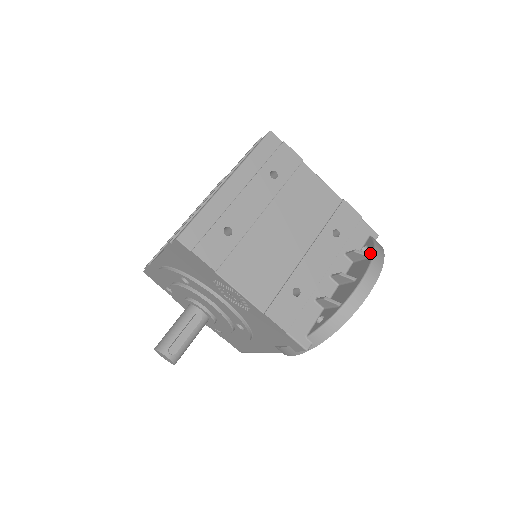
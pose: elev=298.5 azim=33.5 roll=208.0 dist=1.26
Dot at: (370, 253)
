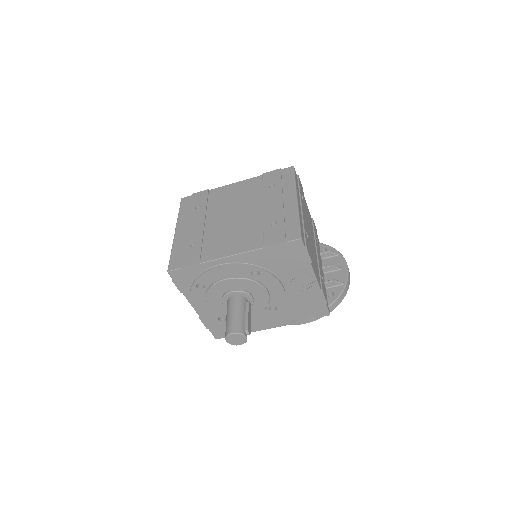
Dot at: (336, 253)
